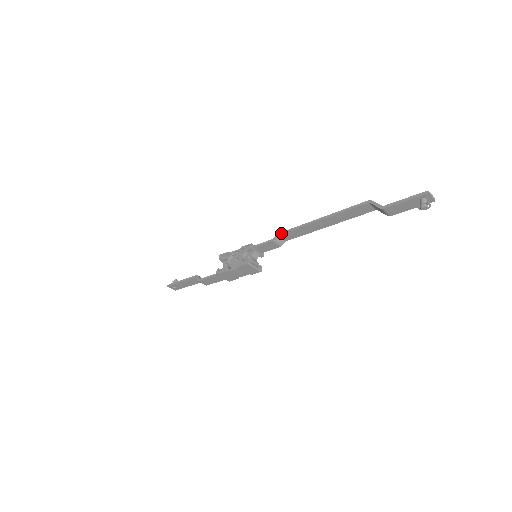
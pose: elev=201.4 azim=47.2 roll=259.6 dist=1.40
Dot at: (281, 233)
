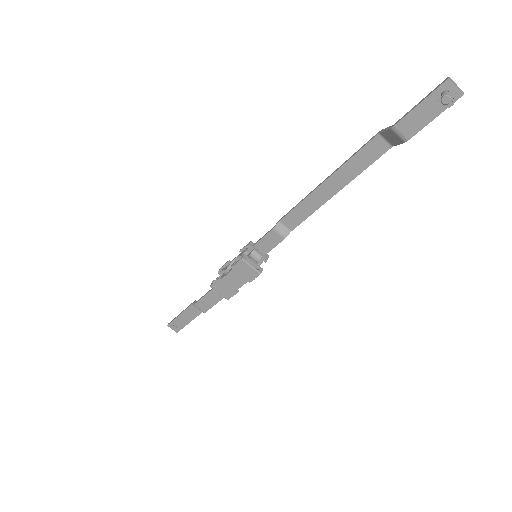
Dot at: (283, 217)
